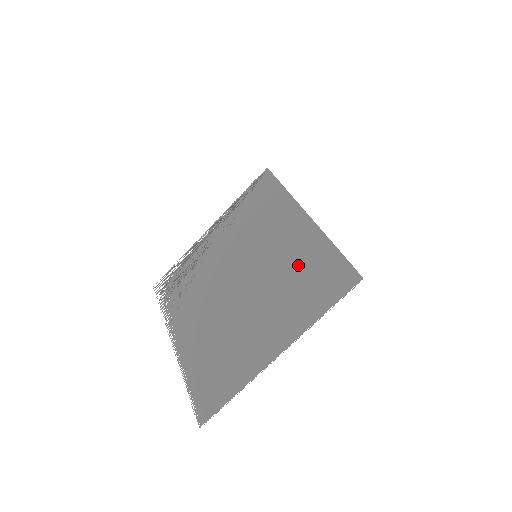
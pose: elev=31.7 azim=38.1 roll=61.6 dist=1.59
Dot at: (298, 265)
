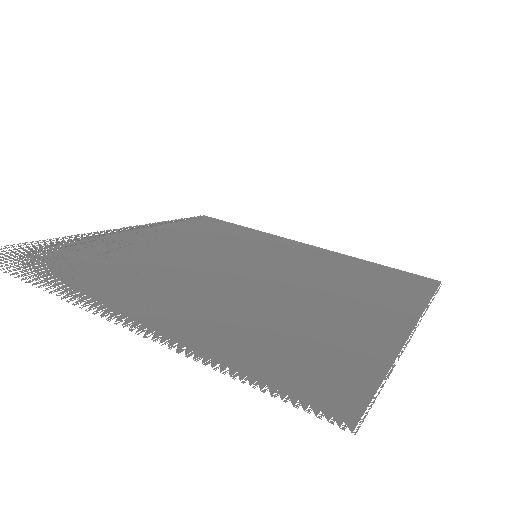
Dot at: occluded
